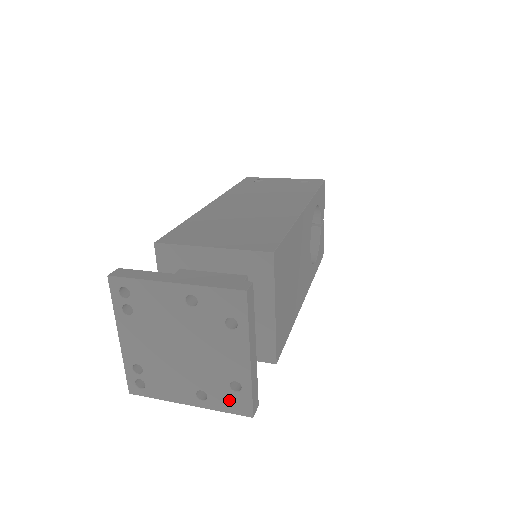
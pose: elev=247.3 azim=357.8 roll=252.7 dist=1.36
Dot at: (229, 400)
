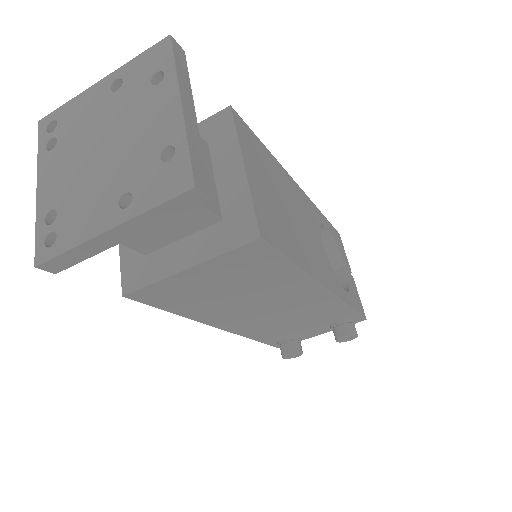
Dot at: (160, 181)
